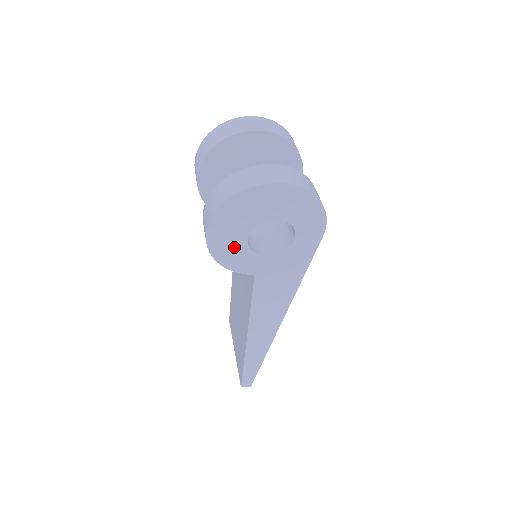
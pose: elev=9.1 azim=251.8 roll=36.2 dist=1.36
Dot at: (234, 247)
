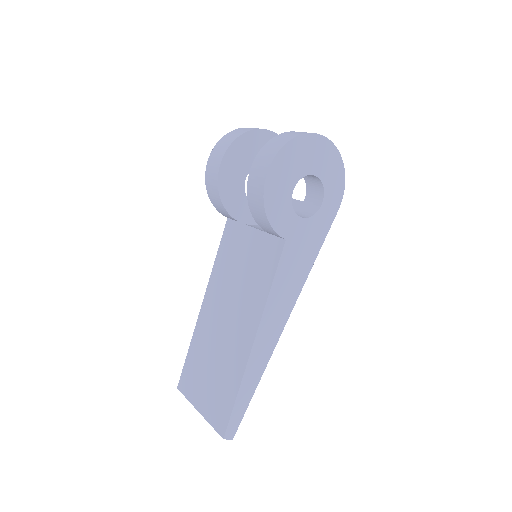
Dot at: (282, 196)
